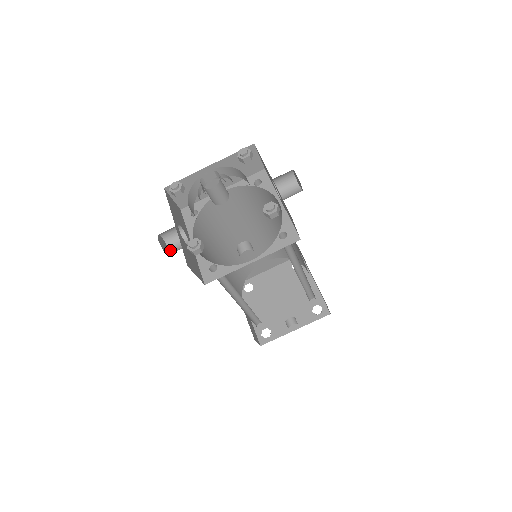
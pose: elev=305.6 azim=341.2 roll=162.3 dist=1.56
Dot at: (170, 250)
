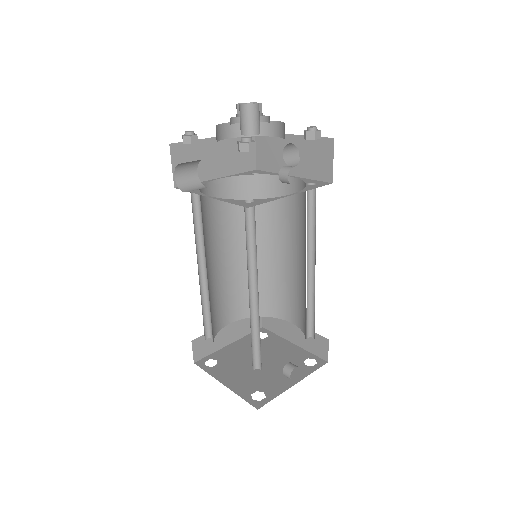
Dot at: (186, 191)
